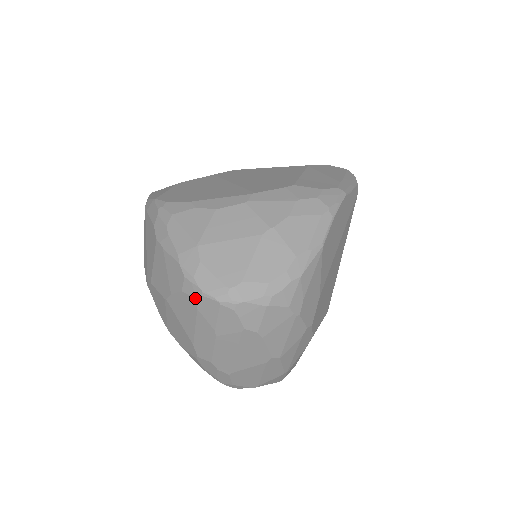
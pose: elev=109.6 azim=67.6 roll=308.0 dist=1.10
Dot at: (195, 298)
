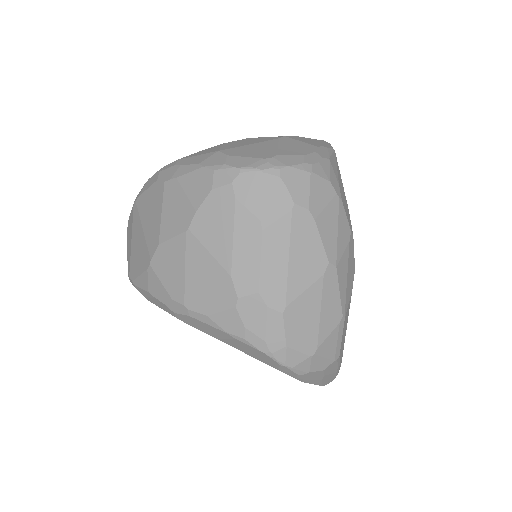
Dot at: (232, 182)
